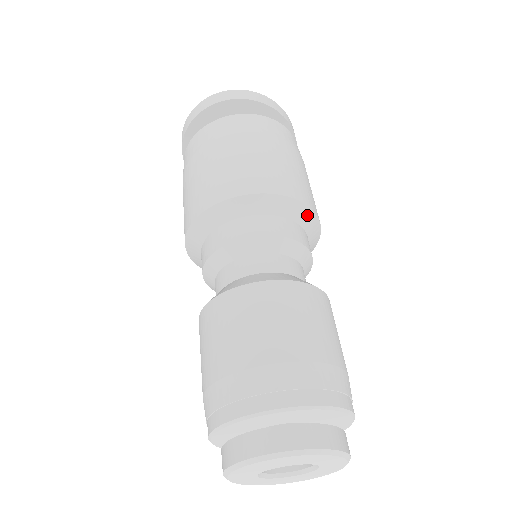
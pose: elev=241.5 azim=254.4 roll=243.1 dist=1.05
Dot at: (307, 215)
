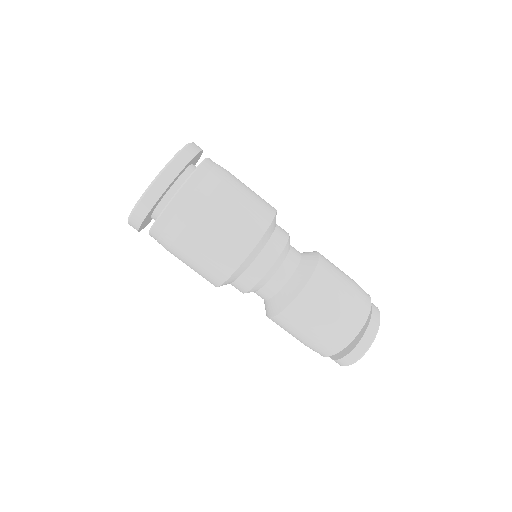
Dot at: (267, 234)
